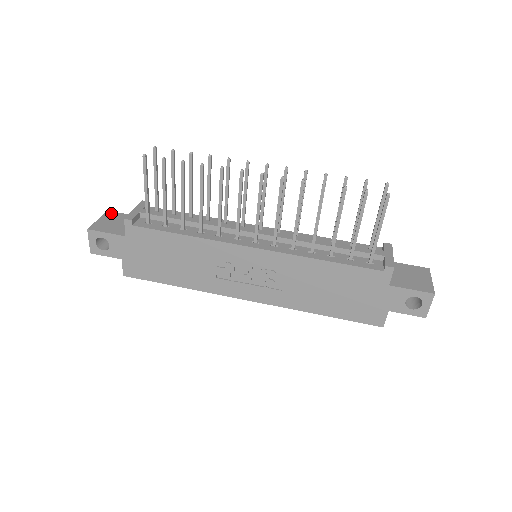
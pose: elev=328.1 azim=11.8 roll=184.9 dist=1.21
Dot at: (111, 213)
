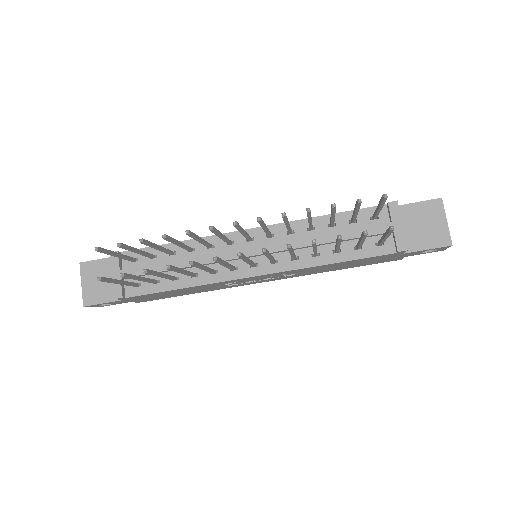
Dot at: (85, 266)
